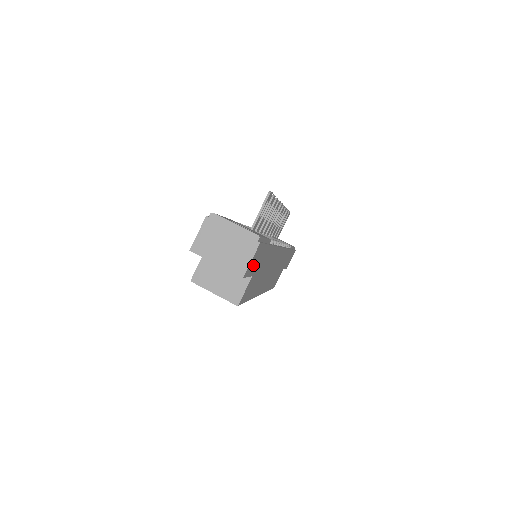
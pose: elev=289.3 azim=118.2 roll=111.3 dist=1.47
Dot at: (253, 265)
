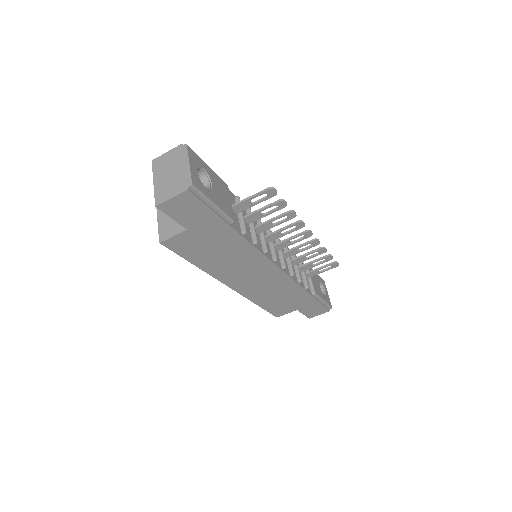
Dot at: (182, 212)
